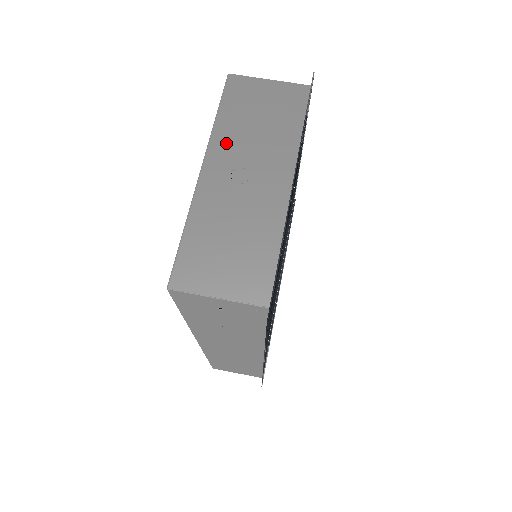
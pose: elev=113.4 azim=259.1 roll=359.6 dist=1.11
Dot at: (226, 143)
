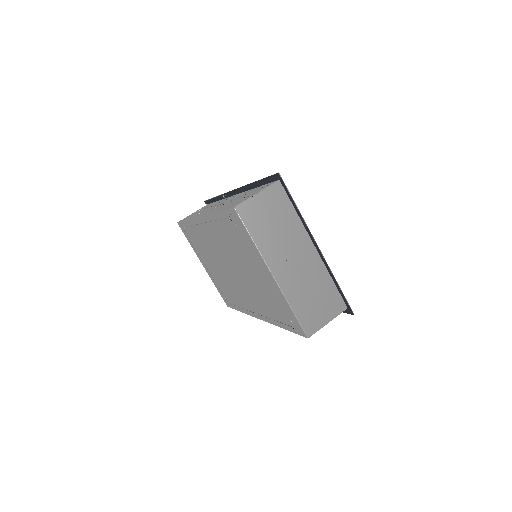
Dot at: (270, 251)
